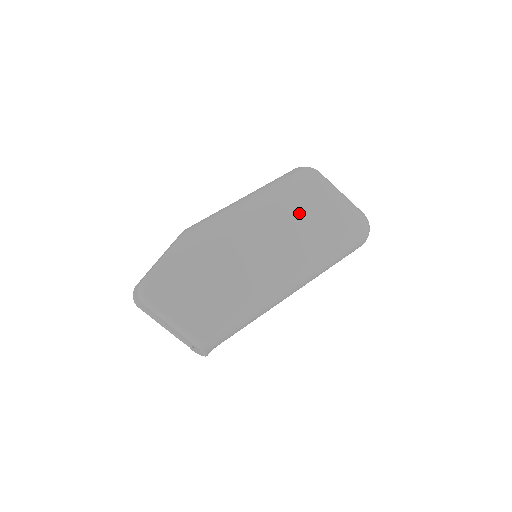
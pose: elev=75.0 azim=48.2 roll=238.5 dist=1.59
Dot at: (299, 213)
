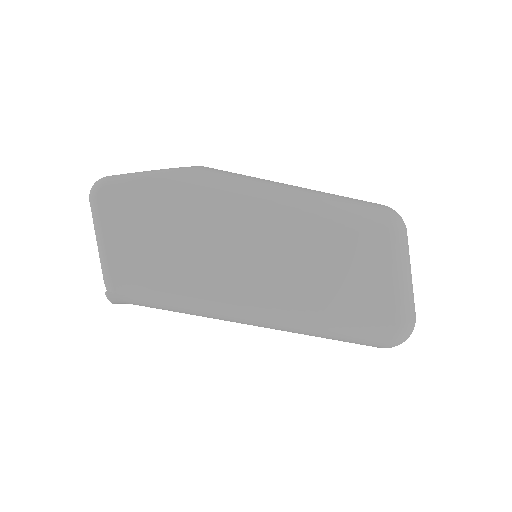
Dot at: (335, 253)
